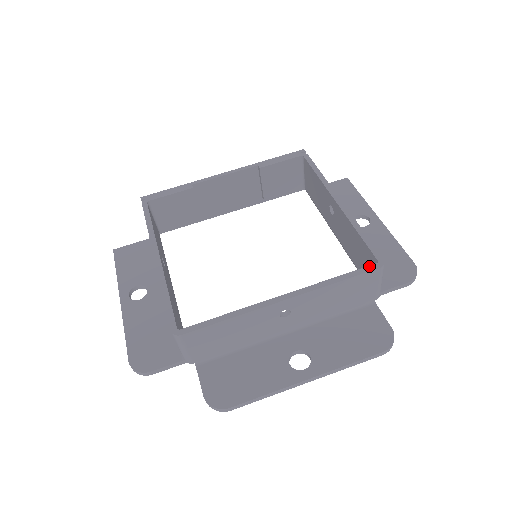
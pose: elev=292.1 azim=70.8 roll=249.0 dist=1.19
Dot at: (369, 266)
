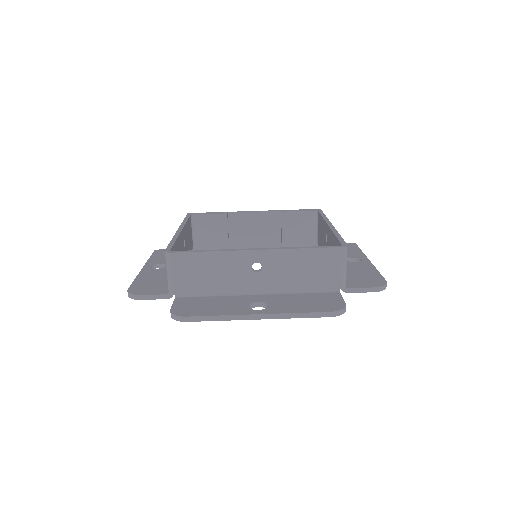
Dot at: (333, 246)
